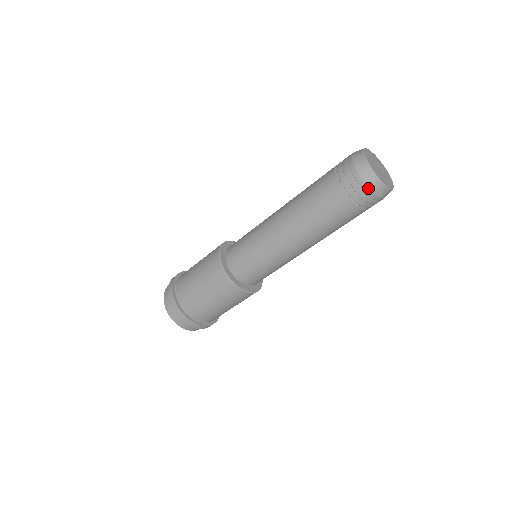
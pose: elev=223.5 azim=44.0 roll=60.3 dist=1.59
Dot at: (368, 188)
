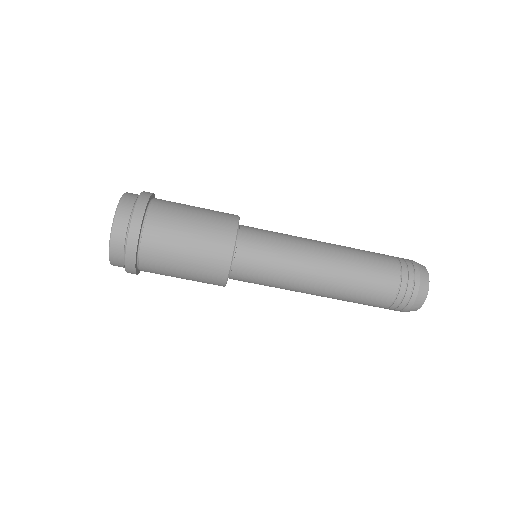
Dot at: (419, 276)
